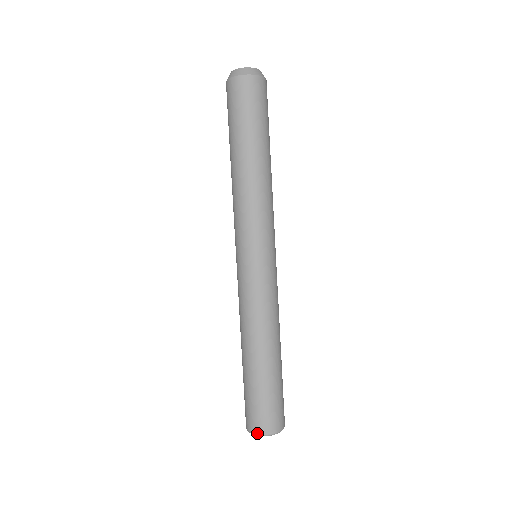
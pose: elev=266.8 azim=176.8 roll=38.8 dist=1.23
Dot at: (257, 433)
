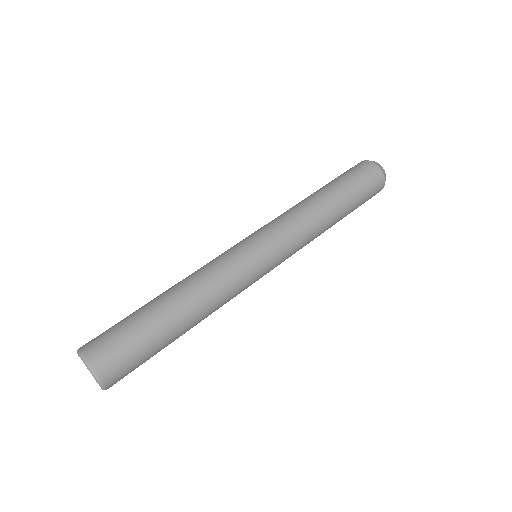
Dot at: (94, 367)
